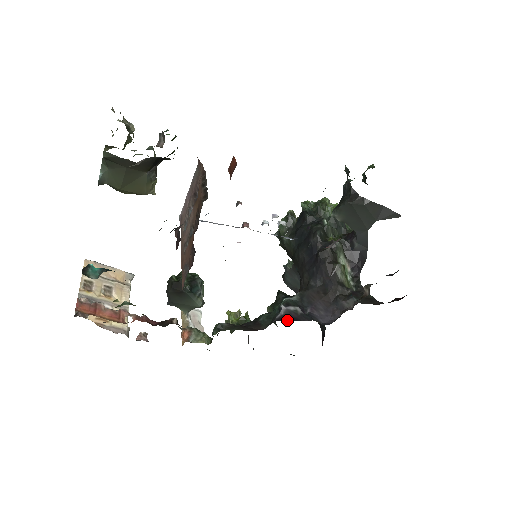
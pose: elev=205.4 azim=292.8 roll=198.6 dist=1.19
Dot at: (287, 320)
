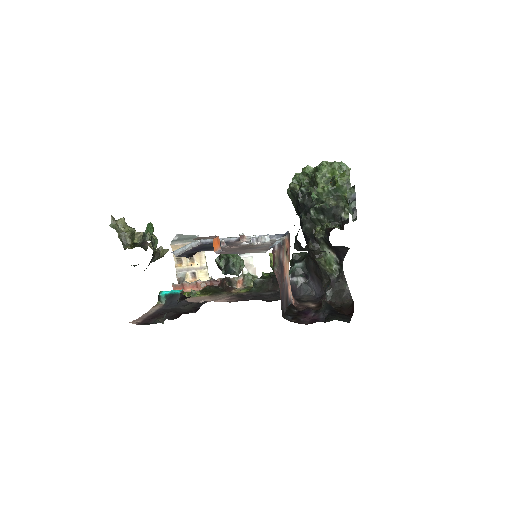
Dot at: occluded
